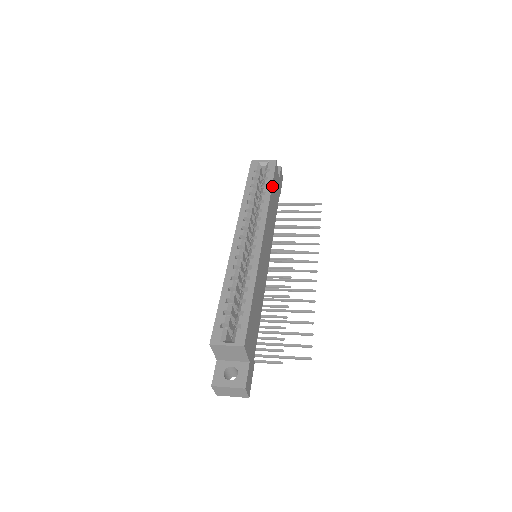
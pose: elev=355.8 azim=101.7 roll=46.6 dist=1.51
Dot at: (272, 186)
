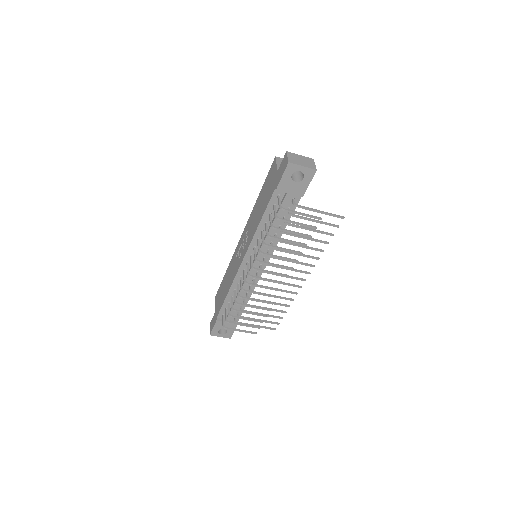
Dot at: occluded
